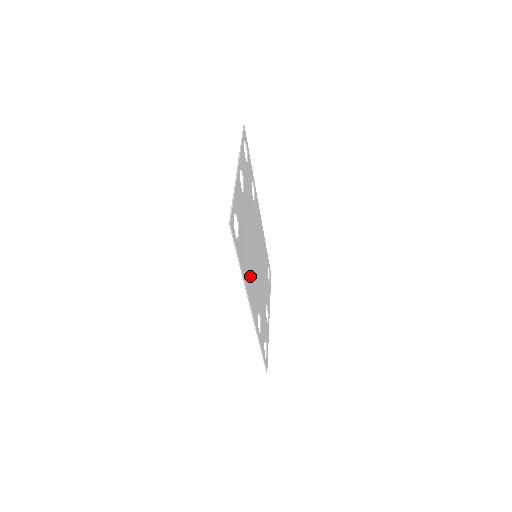
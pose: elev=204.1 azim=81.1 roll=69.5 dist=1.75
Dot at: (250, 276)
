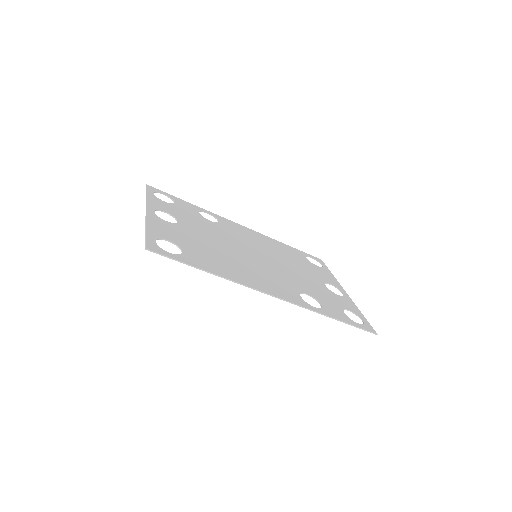
Dot at: (246, 273)
